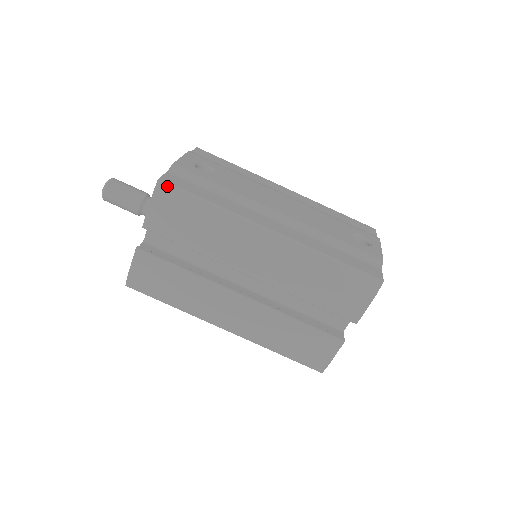
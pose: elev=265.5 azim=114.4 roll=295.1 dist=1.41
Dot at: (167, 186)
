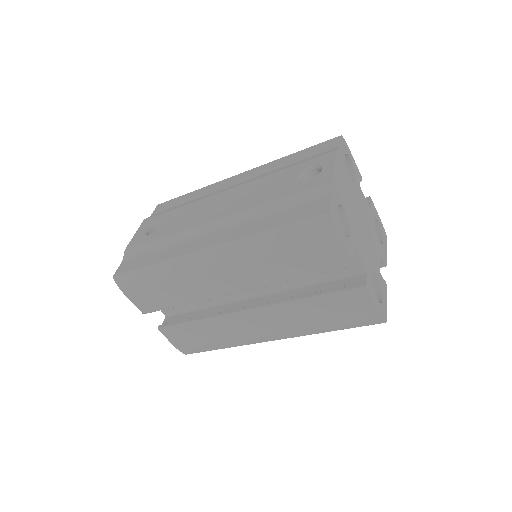
Dot at: (121, 277)
